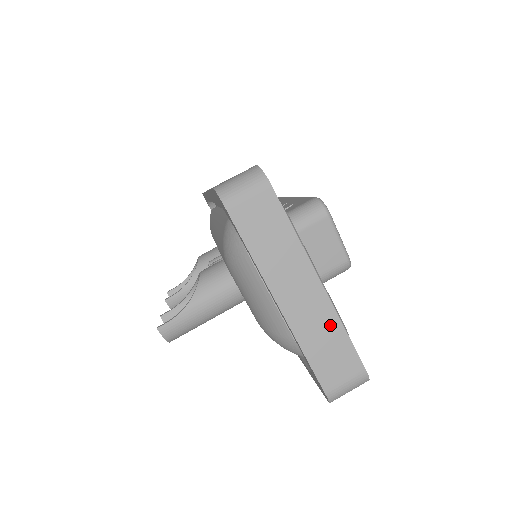
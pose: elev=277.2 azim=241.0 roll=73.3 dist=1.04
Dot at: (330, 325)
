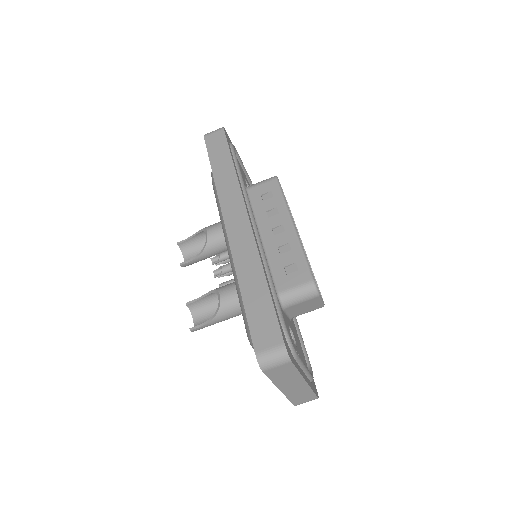
Dot at: (306, 391)
